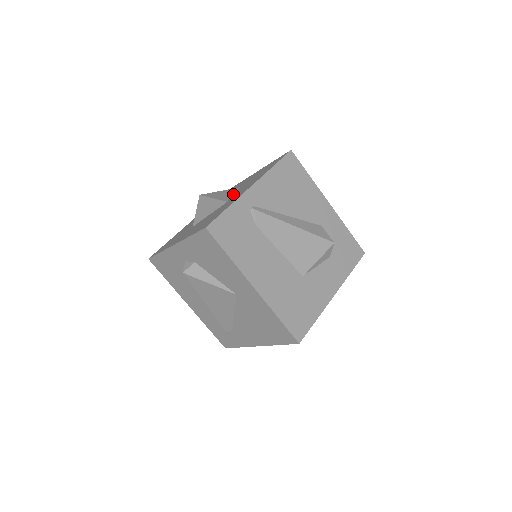
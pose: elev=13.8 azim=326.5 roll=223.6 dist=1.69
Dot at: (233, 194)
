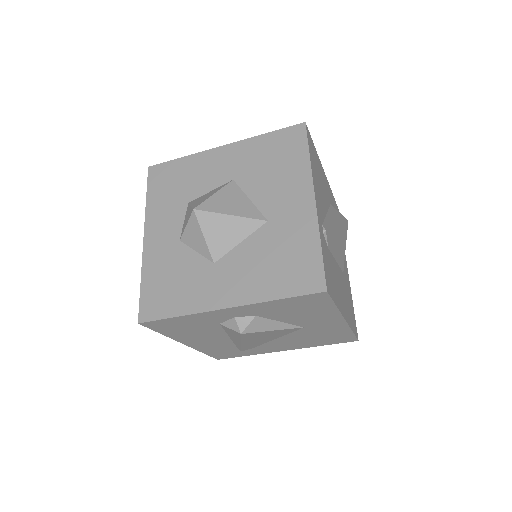
Dot at: (250, 200)
